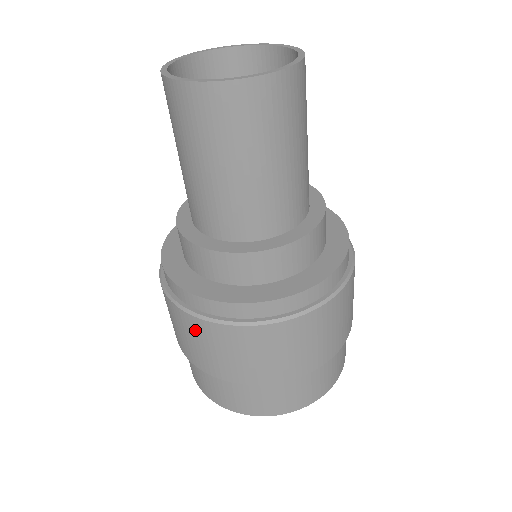
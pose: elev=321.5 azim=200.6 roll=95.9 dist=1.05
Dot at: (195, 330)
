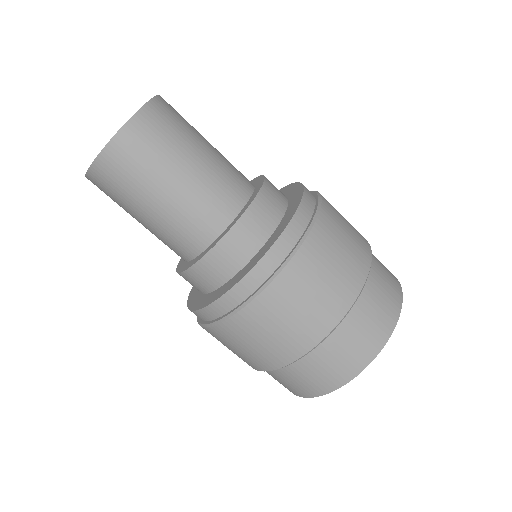
Dot at: (255, 322)
